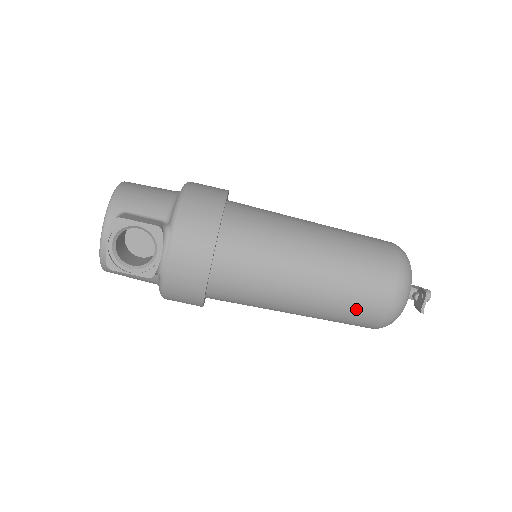
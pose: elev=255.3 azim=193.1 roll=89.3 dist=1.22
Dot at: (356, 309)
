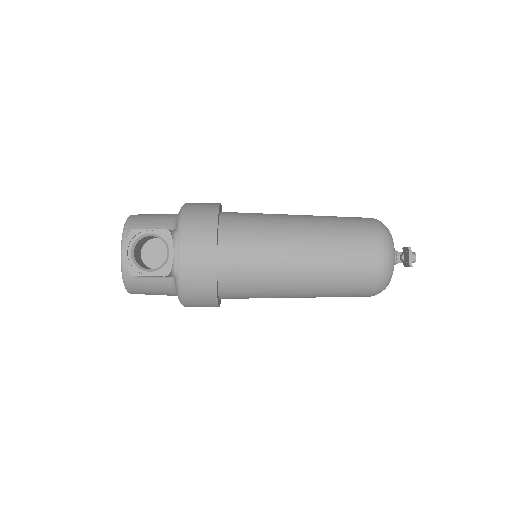
Dot at: (351, 271)
